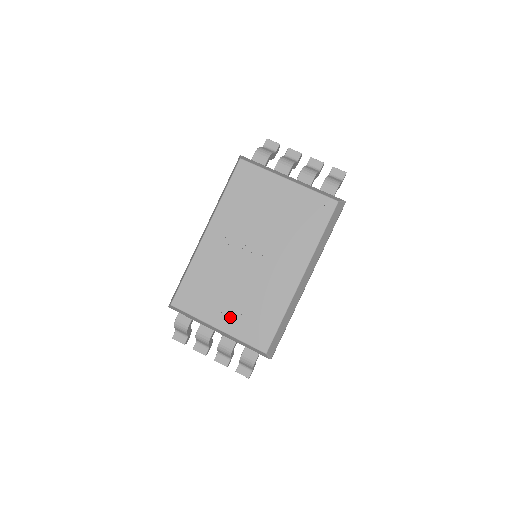
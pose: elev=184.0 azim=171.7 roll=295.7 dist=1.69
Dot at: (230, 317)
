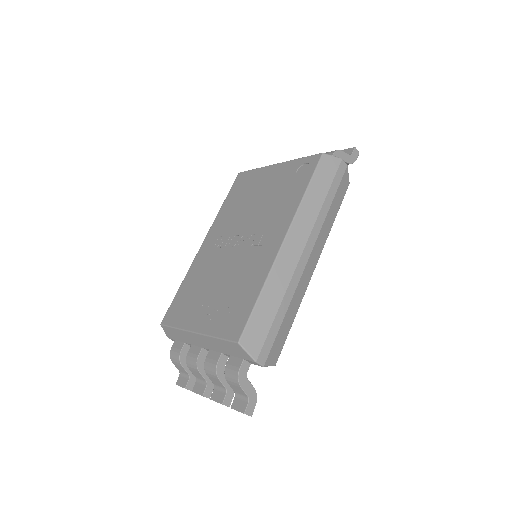
Dot at: (208, 314)
